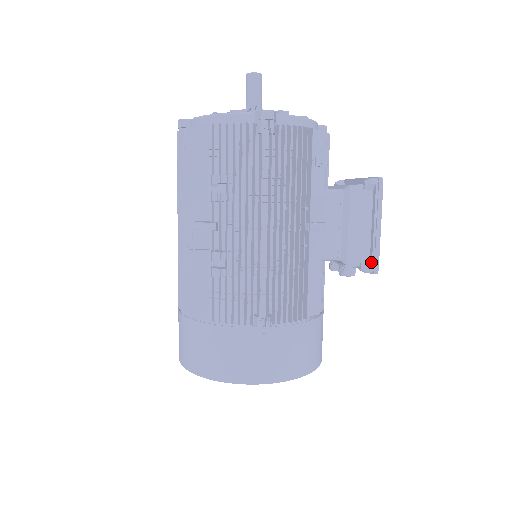
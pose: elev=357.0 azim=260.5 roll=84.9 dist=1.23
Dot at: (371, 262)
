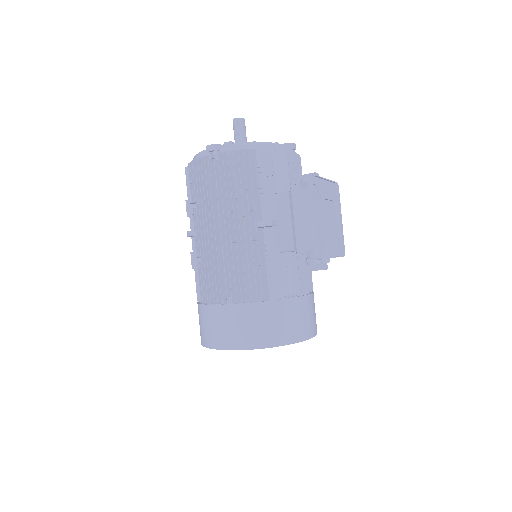
Dot at: (314, 249)
